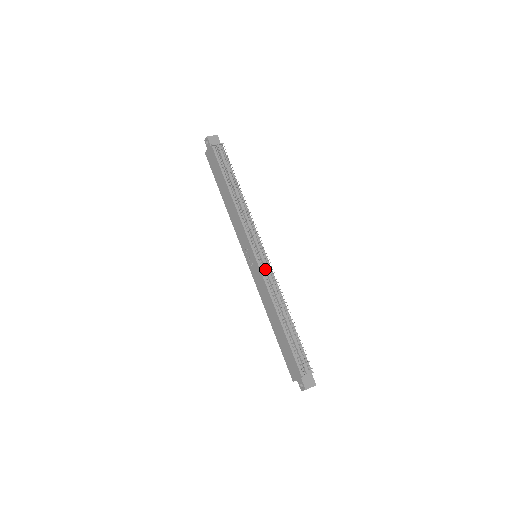
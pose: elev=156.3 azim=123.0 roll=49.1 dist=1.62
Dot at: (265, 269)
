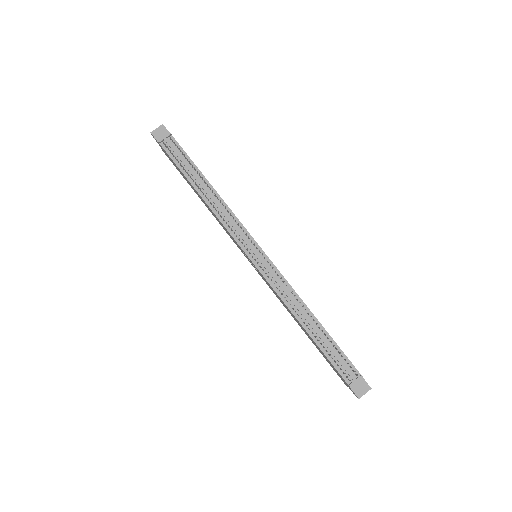
Dot at: (268, 272)
